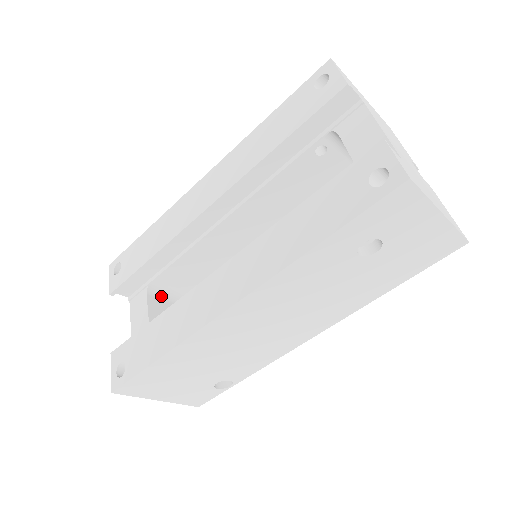
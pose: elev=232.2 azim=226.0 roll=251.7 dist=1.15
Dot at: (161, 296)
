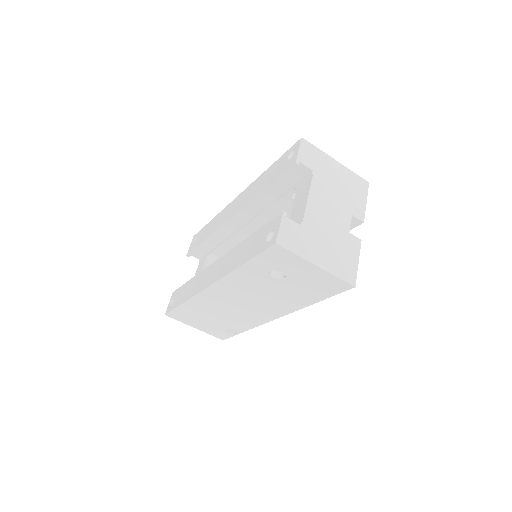
Dot at: occluded
